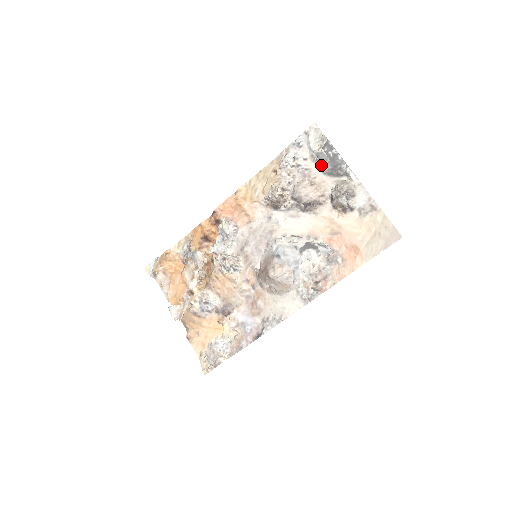
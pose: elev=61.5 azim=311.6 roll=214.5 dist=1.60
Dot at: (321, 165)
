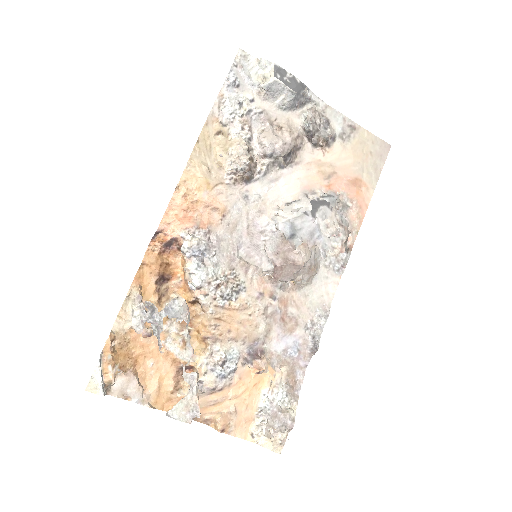
Dot at: (276, 100)
